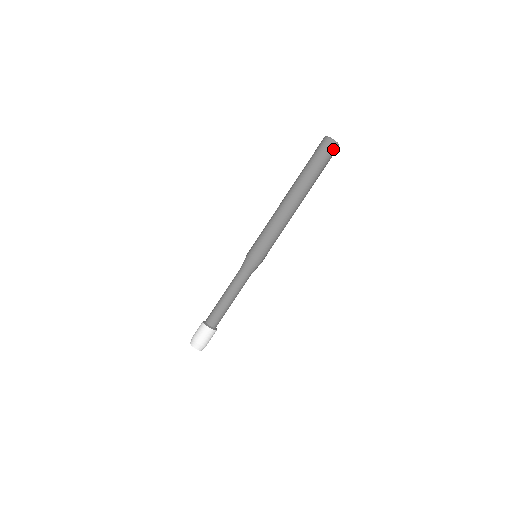
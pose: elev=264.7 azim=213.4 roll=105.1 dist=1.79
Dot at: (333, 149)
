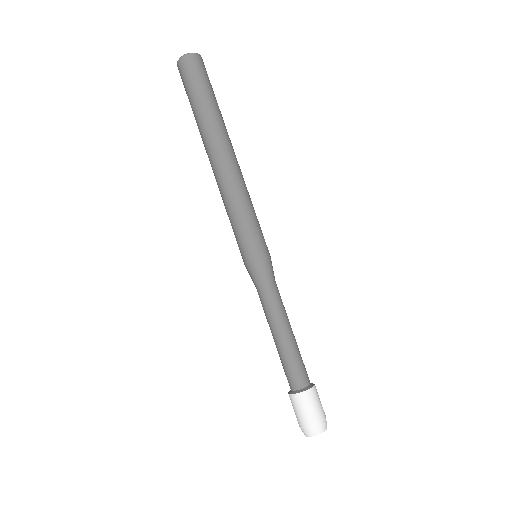
Dot at: (193, 63)
